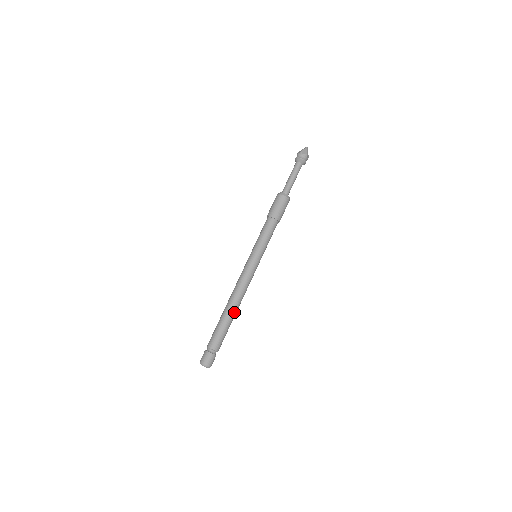
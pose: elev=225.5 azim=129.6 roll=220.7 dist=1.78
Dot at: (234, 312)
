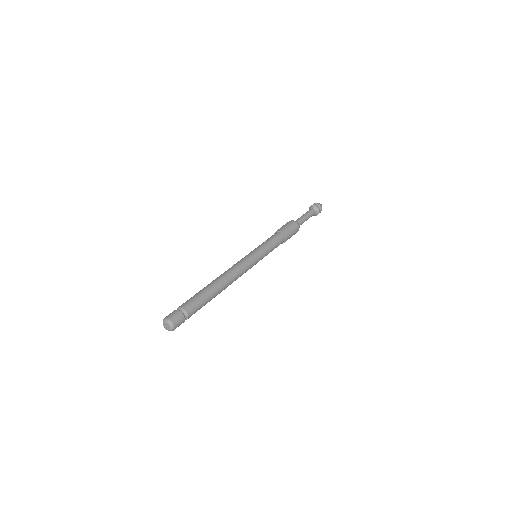
Dot at: (220, 290)
